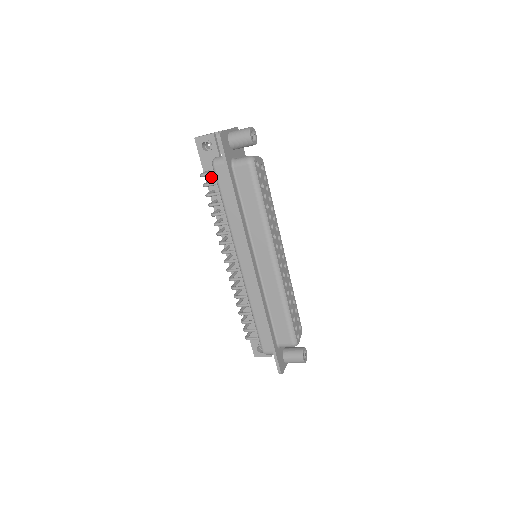
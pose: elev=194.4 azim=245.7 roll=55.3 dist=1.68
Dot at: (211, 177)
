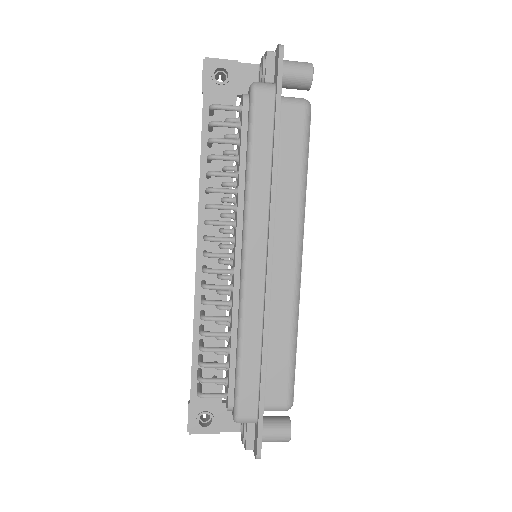
Dot at: occluded
